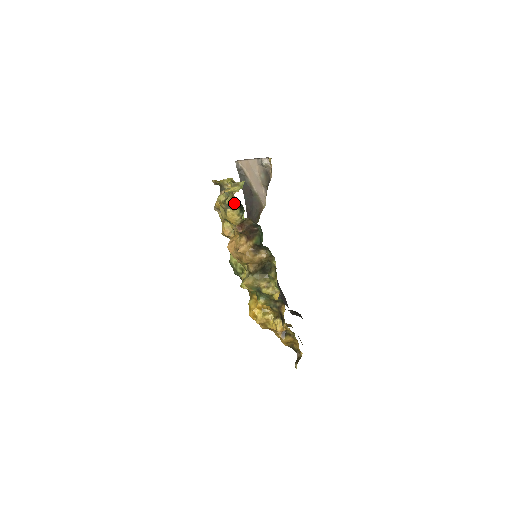
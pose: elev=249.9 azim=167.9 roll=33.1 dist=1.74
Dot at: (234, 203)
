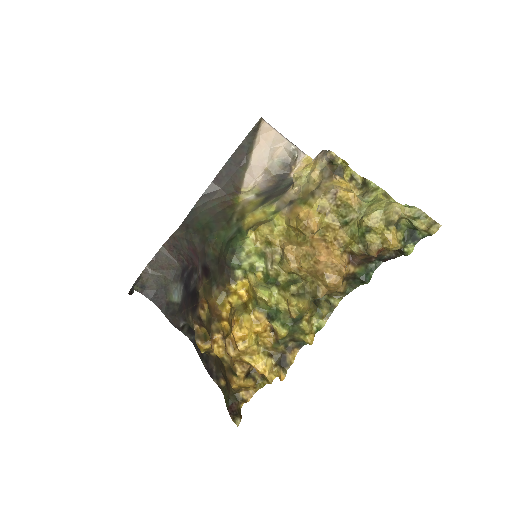
Dot at: (406, 225)
